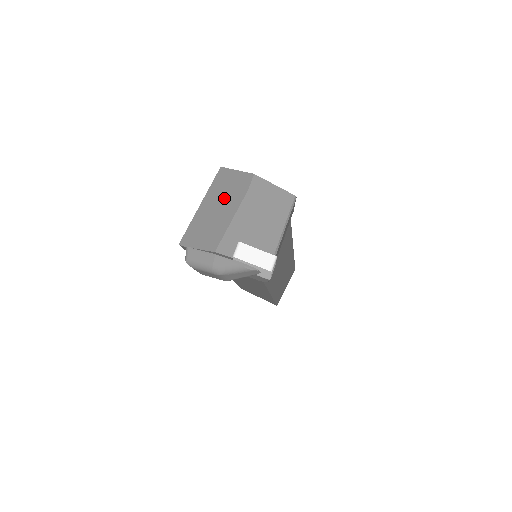
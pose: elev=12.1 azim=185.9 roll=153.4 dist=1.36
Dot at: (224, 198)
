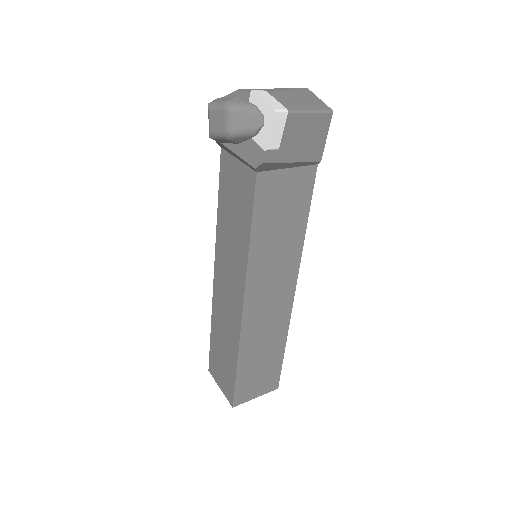
Dot at: occluded
